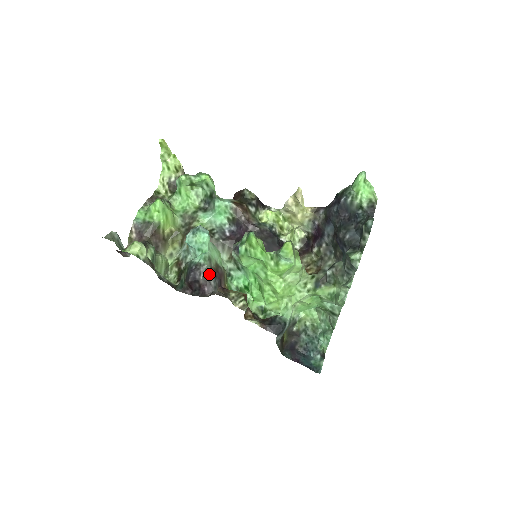
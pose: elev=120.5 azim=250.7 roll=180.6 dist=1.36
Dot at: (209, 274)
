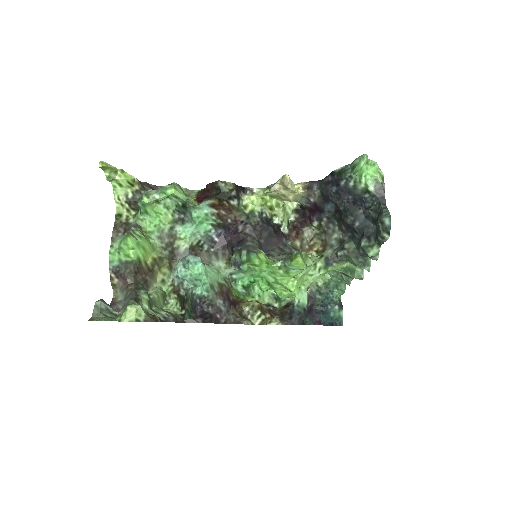
Dot at: (216, 301)
